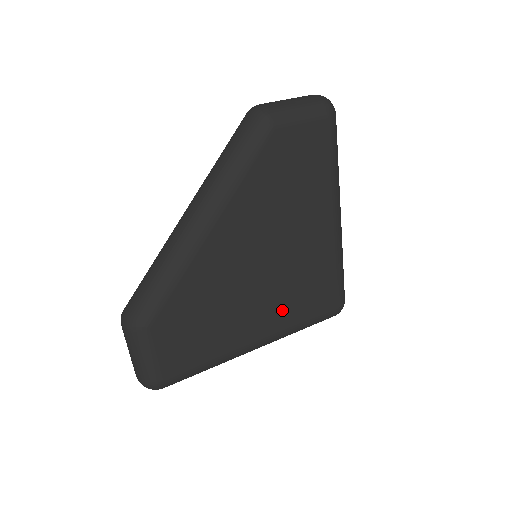
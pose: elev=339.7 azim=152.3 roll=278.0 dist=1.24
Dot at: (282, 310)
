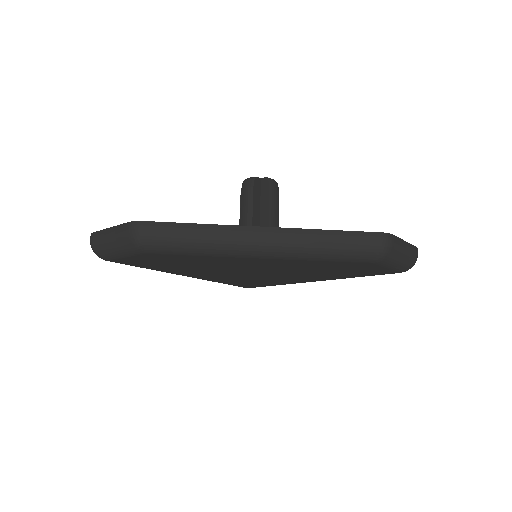
Dot at: (223, 278)
